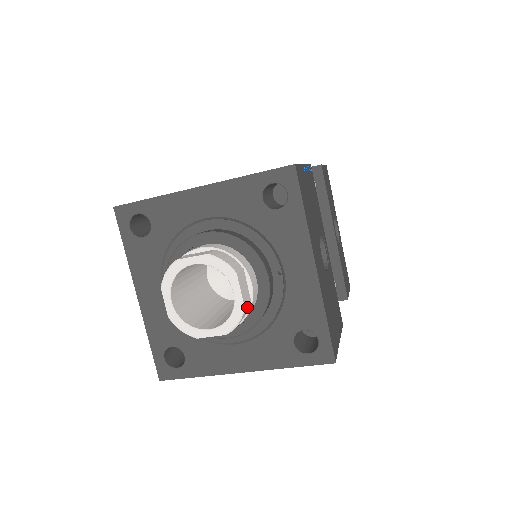
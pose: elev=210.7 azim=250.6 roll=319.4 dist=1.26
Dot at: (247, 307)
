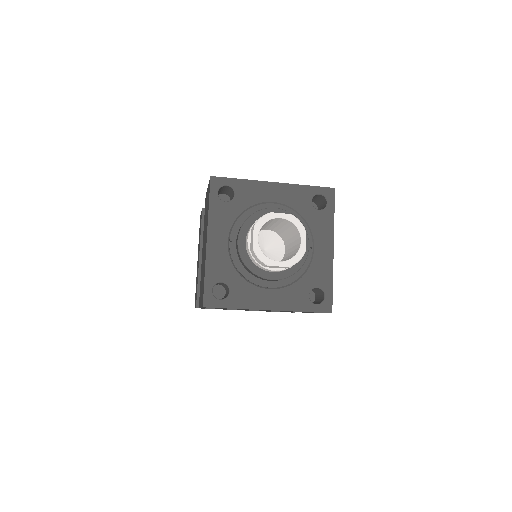
Dot at: occluded
